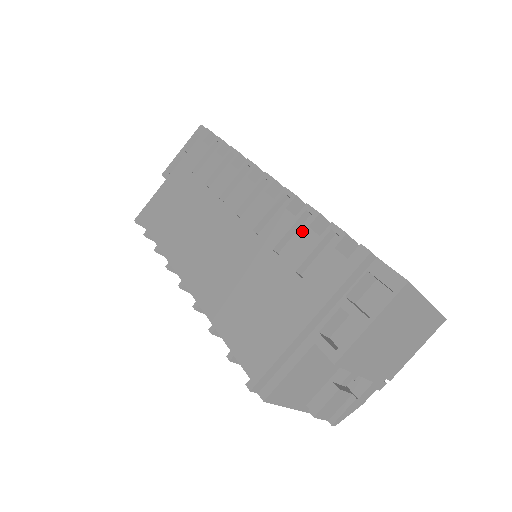
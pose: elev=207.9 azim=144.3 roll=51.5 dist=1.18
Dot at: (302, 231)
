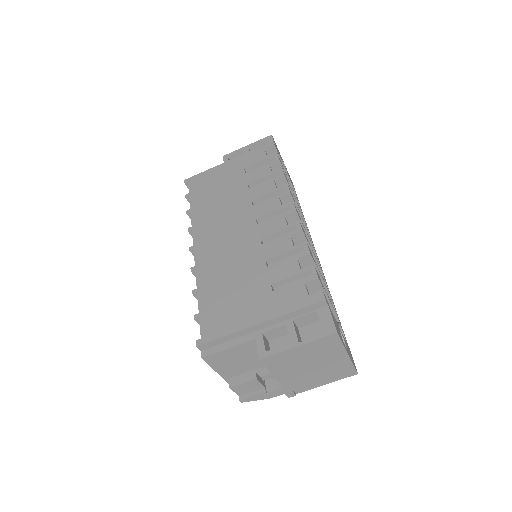
Dot at: (292, 259)
